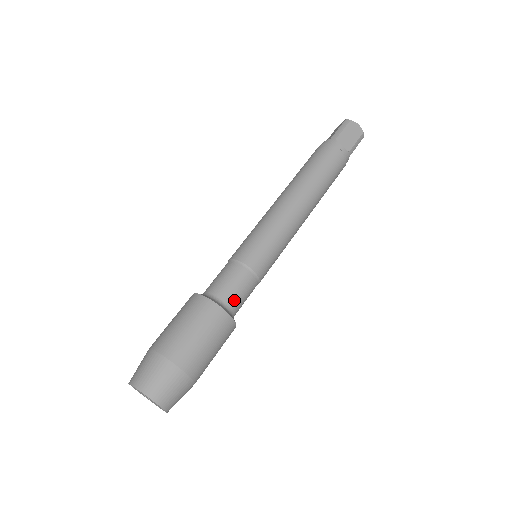
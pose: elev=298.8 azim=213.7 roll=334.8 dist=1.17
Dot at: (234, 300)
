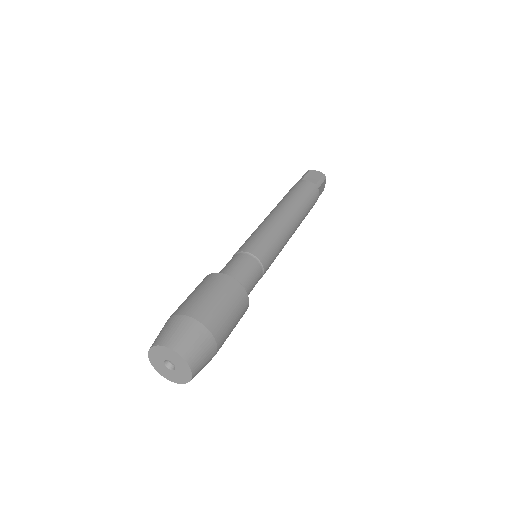
Dot at: (240, 275)
